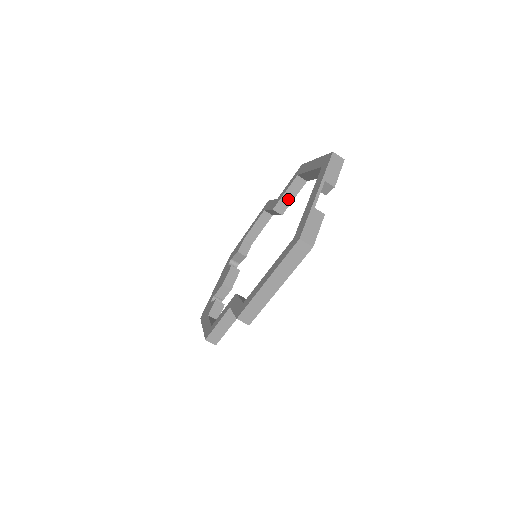
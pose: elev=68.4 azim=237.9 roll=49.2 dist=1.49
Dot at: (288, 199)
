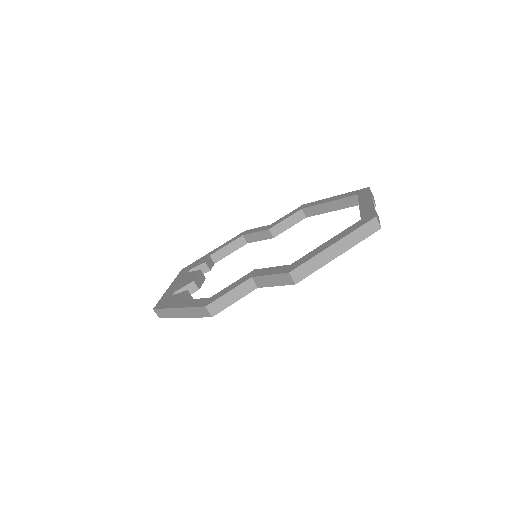
Dot at: (285, 226)
